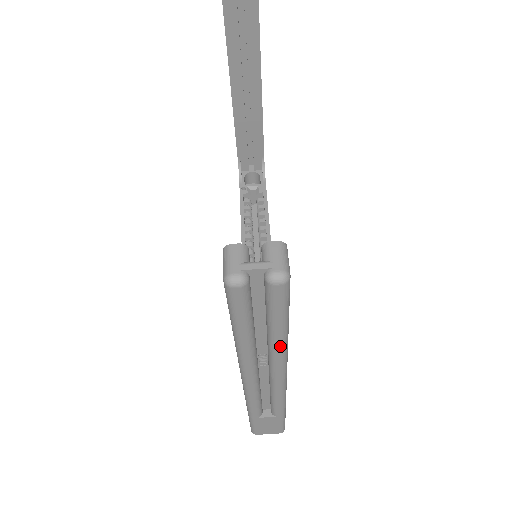
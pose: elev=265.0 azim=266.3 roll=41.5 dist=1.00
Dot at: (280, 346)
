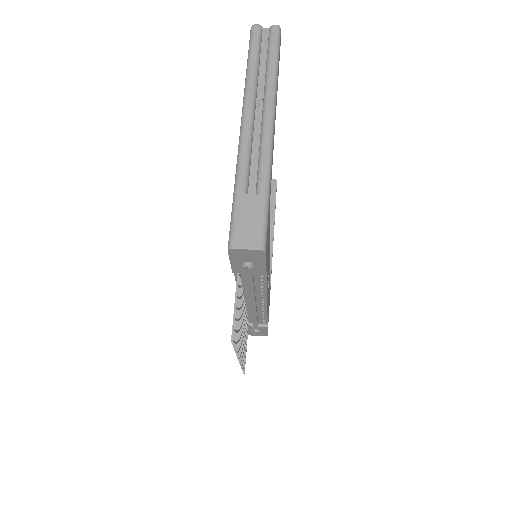
Dot at: (272, 75)
